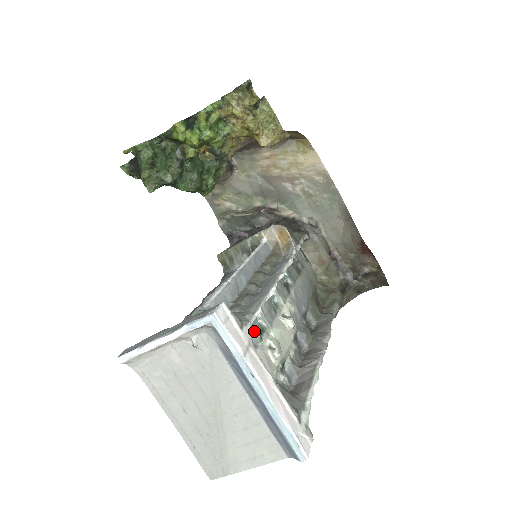
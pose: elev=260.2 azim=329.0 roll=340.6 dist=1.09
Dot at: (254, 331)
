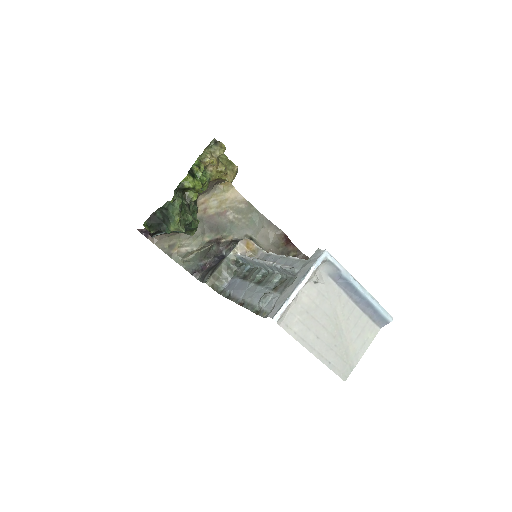
Dot at: occluded
